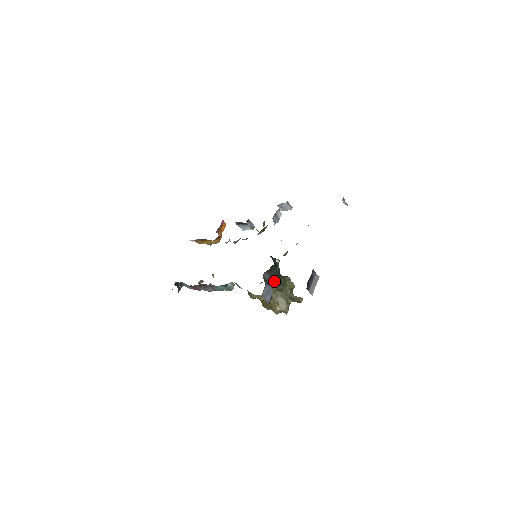
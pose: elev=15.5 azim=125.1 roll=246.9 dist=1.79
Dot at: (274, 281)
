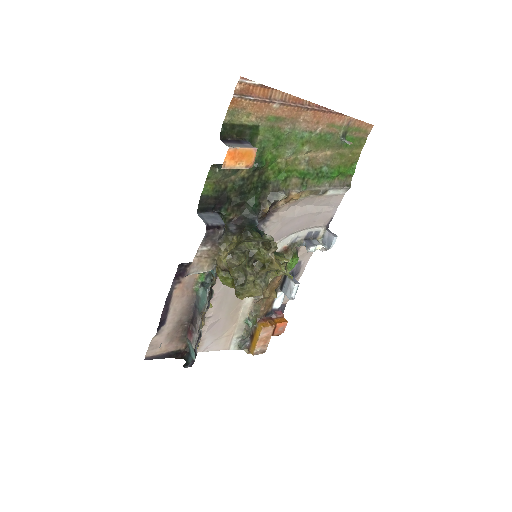
Dot at: (241, 231)
